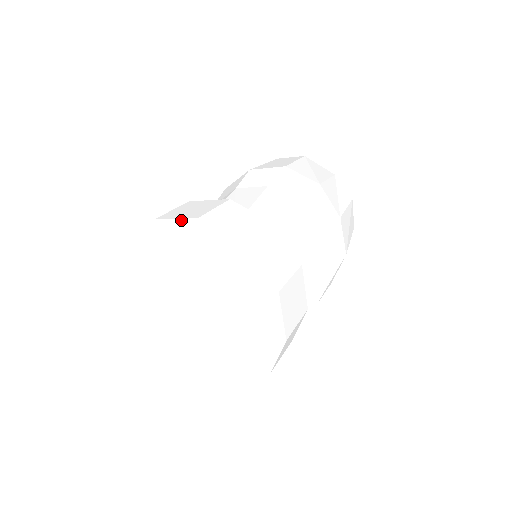
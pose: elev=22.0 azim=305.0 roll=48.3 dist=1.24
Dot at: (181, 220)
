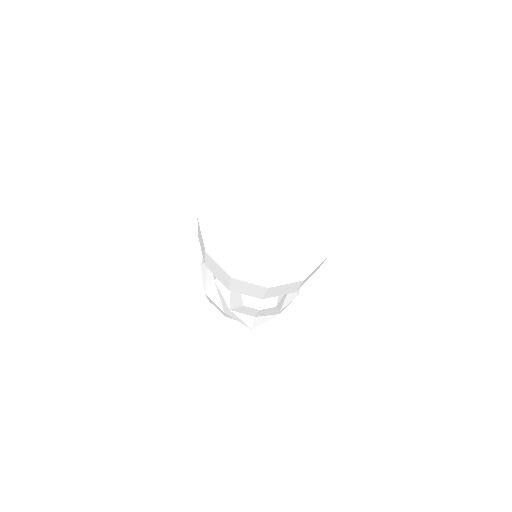
Dot at: (287, 168)
